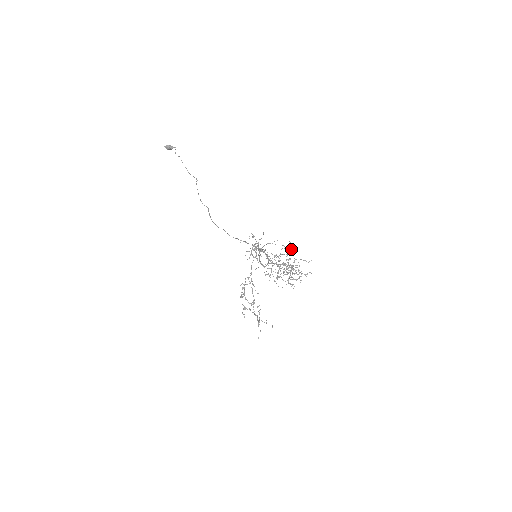
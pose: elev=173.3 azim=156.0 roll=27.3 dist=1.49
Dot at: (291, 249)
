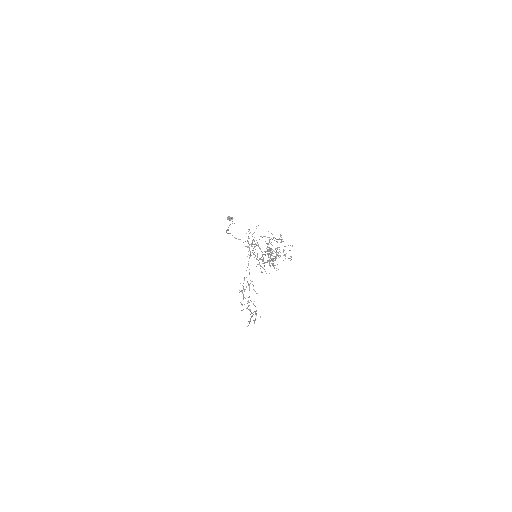
Dot at: (280, 239)
